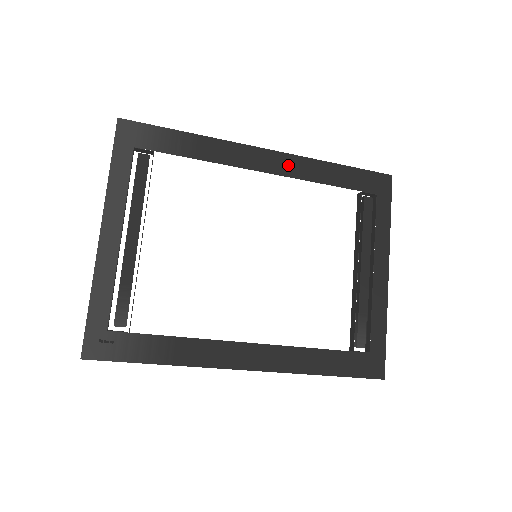
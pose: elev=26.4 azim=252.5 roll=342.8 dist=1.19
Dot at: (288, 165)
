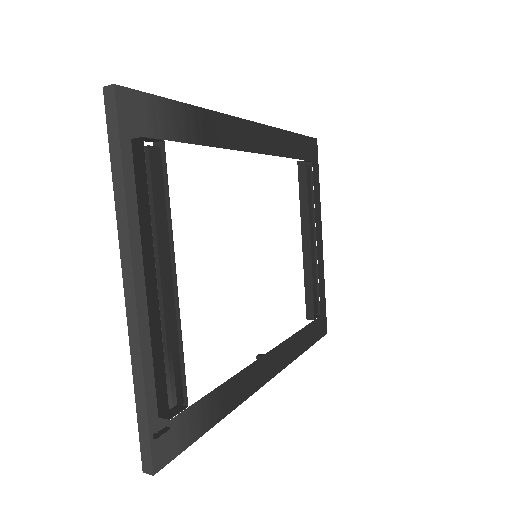
Dot at: (266, 140)
